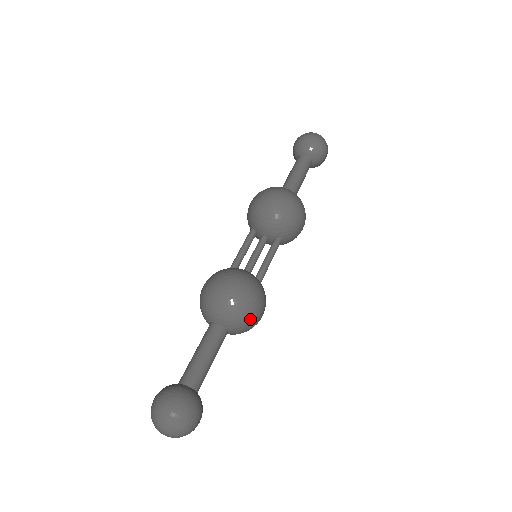
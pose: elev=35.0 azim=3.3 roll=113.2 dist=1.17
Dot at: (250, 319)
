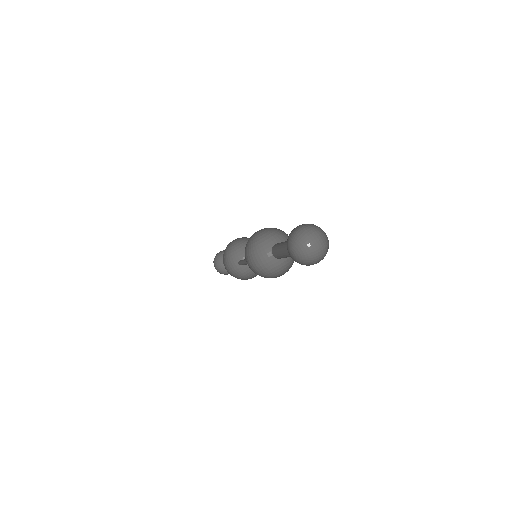
Dot at: (287, 235)
